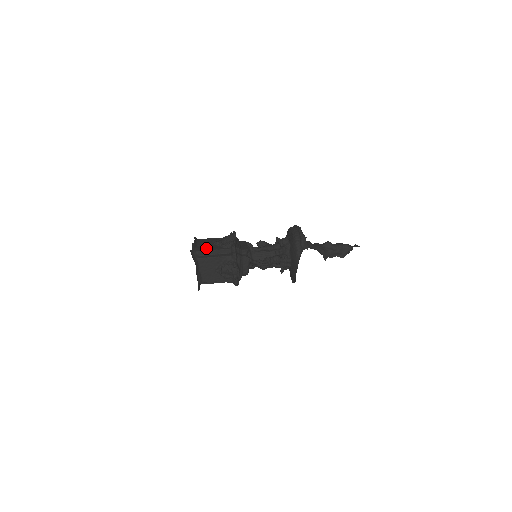
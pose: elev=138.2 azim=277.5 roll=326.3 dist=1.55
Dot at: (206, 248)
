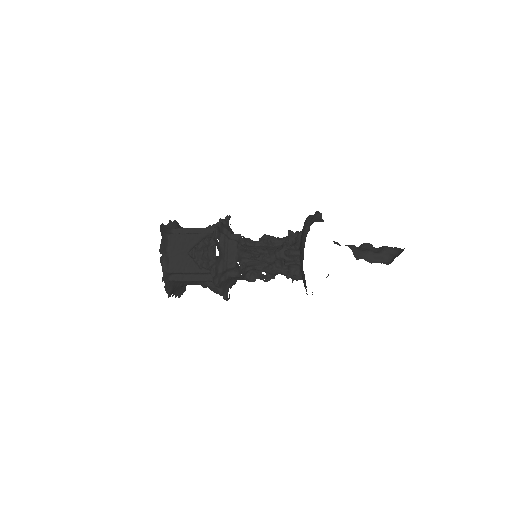
Dot at: (186, 229)
